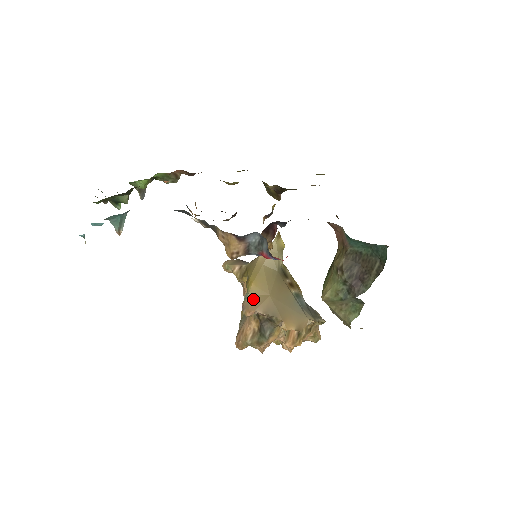
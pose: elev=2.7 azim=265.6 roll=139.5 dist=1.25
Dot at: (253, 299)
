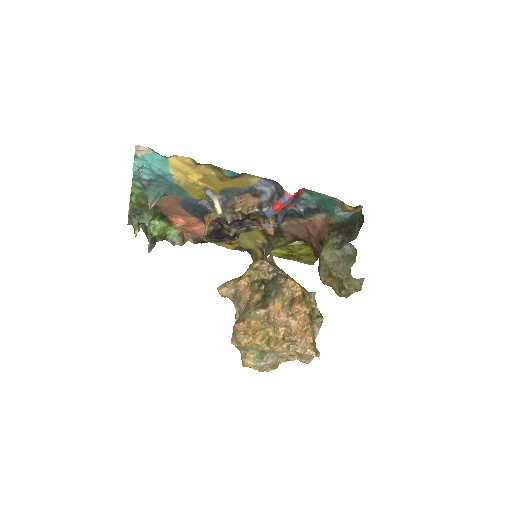
Dot at: occluded
